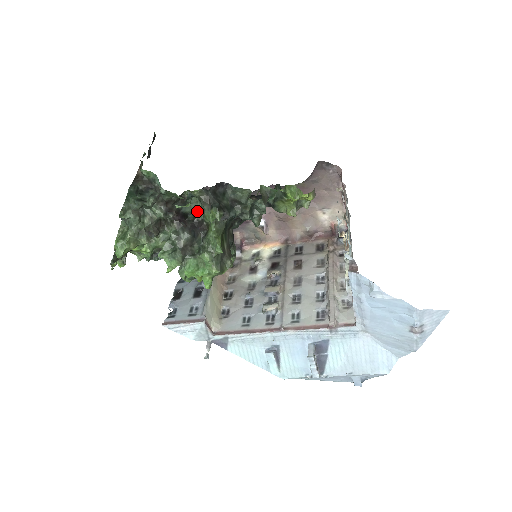
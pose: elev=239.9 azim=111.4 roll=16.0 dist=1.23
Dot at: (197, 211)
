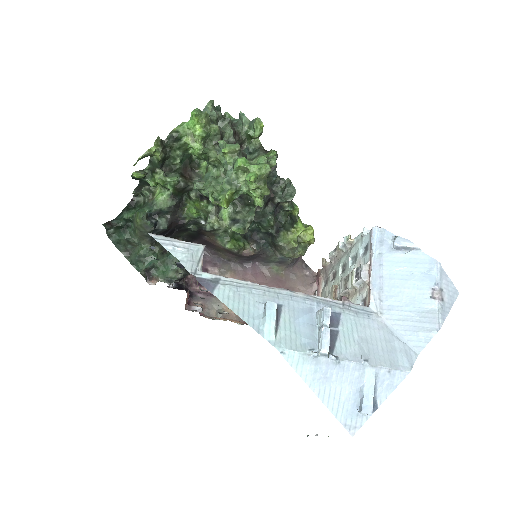
Dot at: (248, 159)
